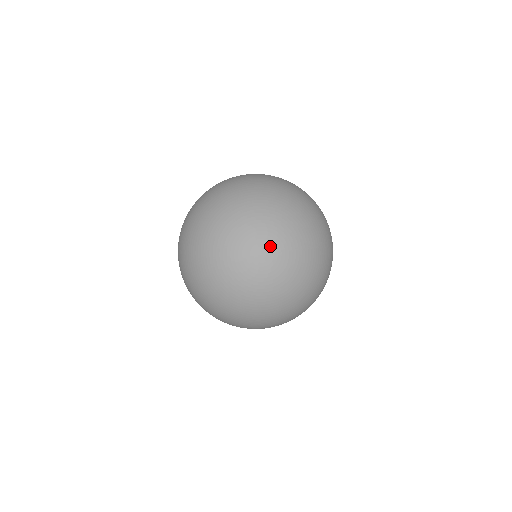
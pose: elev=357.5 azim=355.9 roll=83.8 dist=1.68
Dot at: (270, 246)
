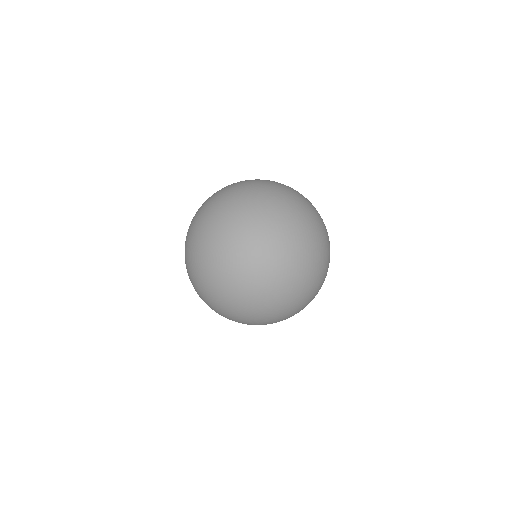
Dot at: (213, 257)
